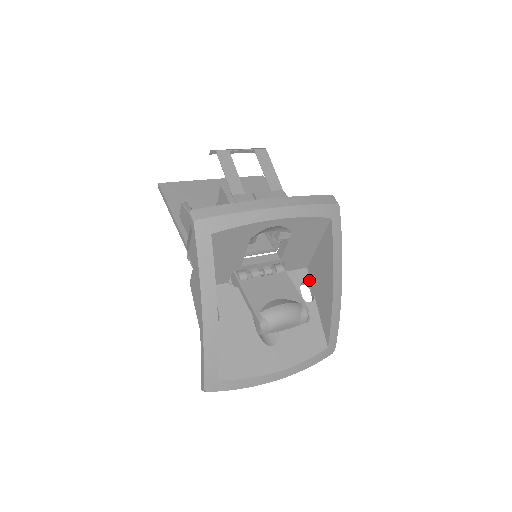
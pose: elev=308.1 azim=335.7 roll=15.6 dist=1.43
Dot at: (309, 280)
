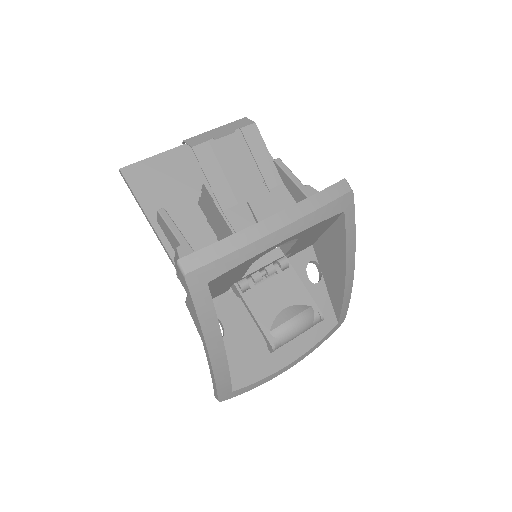
Dot at: (315, 258)
